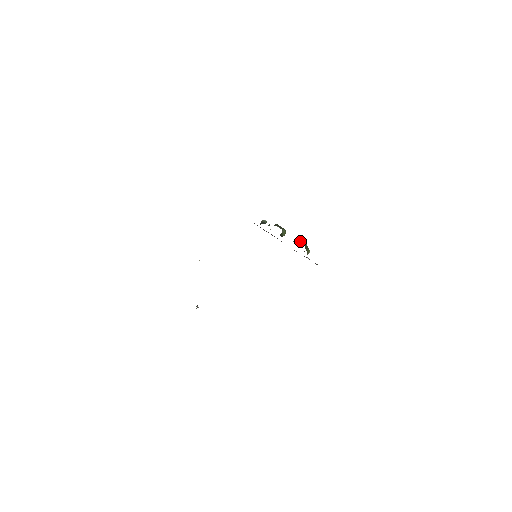
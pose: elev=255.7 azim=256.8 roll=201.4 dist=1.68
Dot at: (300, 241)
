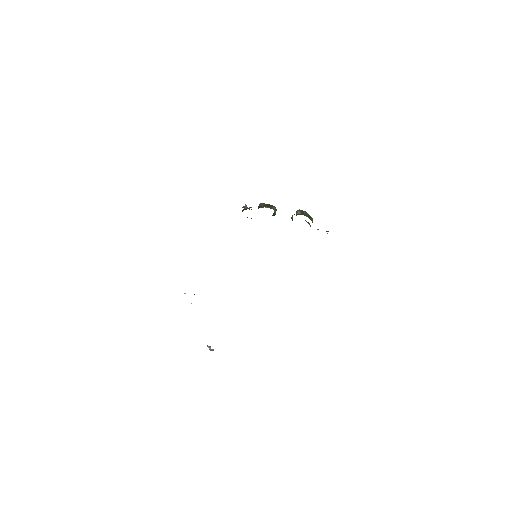
Dot at: (299, 213)
